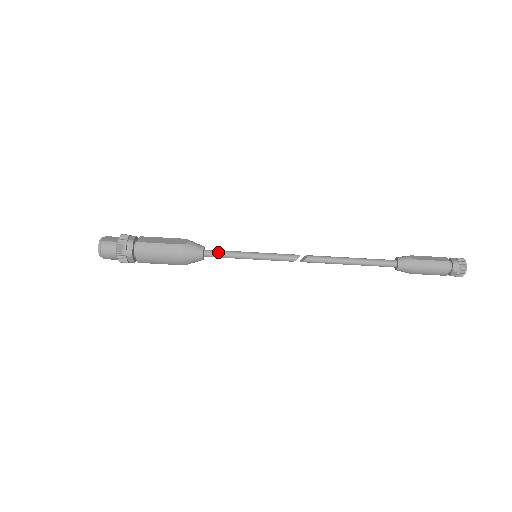
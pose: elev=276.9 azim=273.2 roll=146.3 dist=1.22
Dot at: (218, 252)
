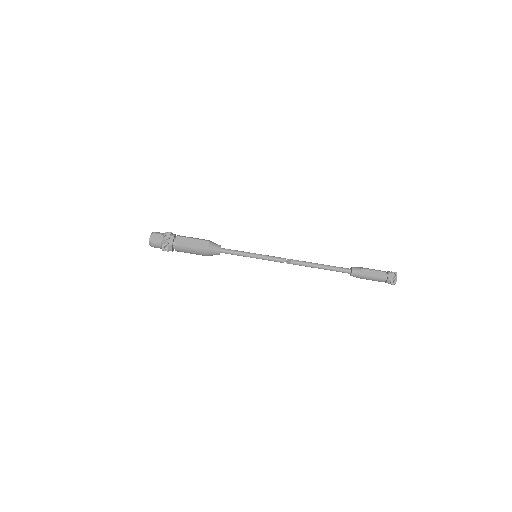
Dot at: (230, 252)
